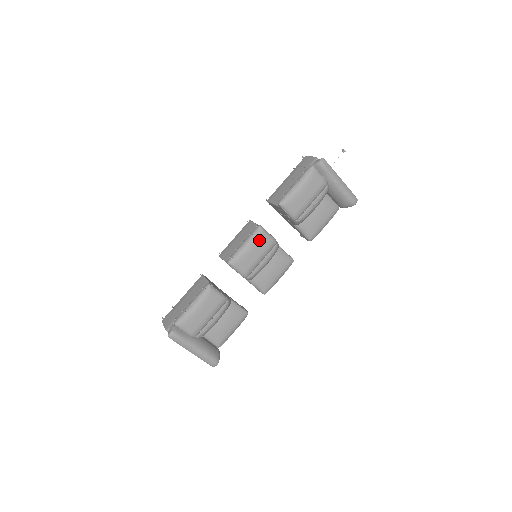
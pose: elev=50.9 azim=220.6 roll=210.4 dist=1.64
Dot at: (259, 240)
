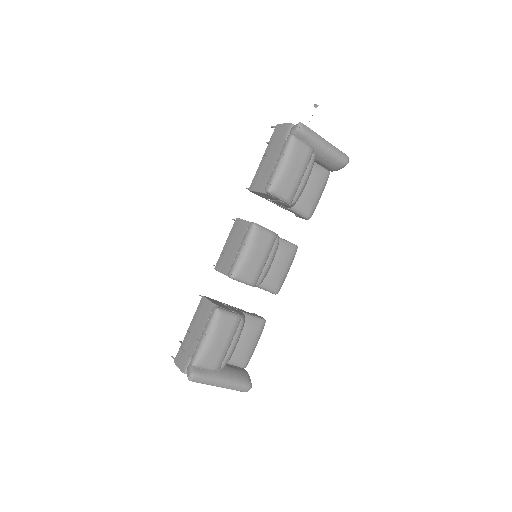
Dot at: (257, 240)
